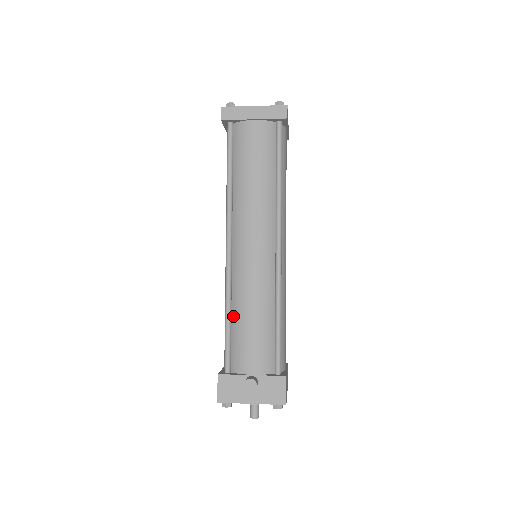
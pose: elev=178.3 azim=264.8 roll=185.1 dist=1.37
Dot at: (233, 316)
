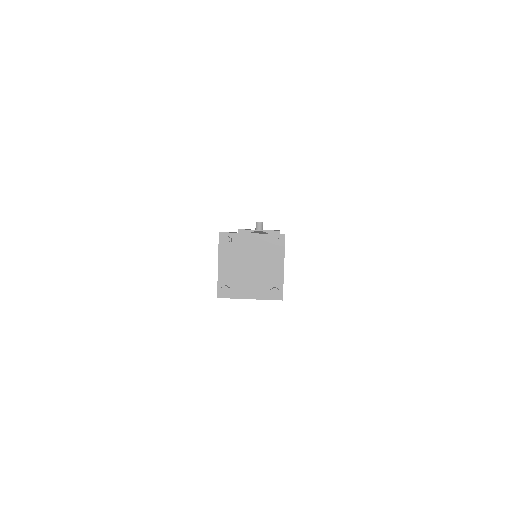
Dot at: occluded
